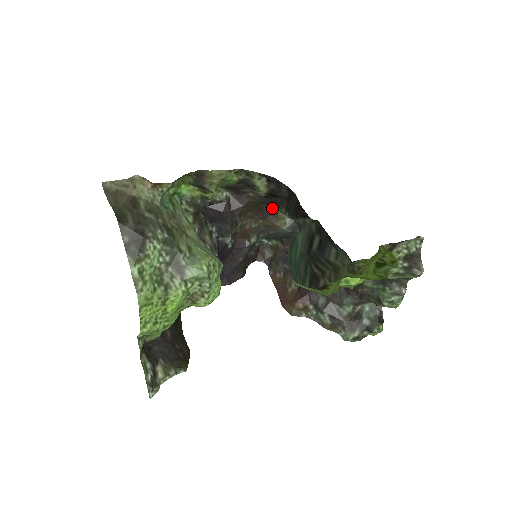
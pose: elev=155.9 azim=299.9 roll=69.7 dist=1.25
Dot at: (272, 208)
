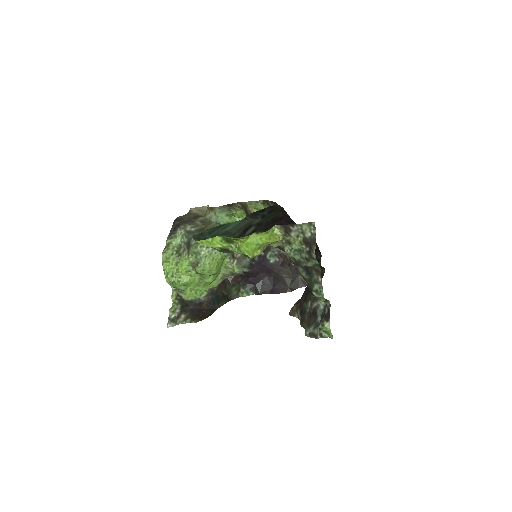
Dot at: occluded
